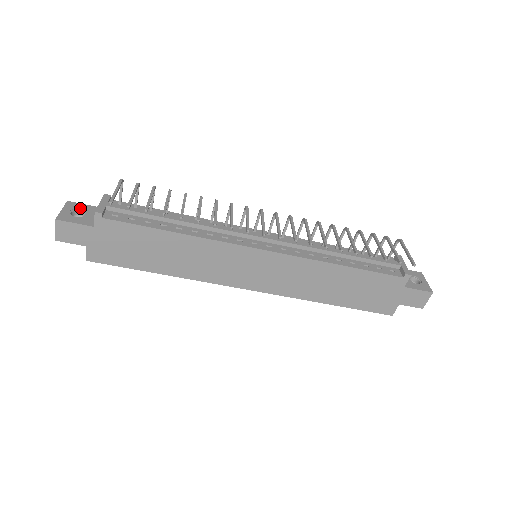
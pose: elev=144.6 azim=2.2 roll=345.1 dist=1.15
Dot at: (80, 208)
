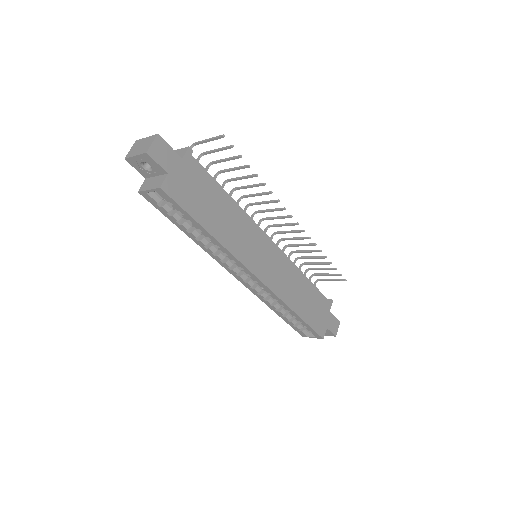
Dot at: occluded
